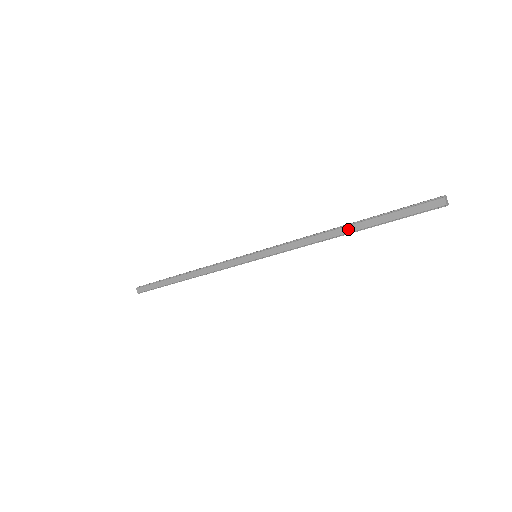
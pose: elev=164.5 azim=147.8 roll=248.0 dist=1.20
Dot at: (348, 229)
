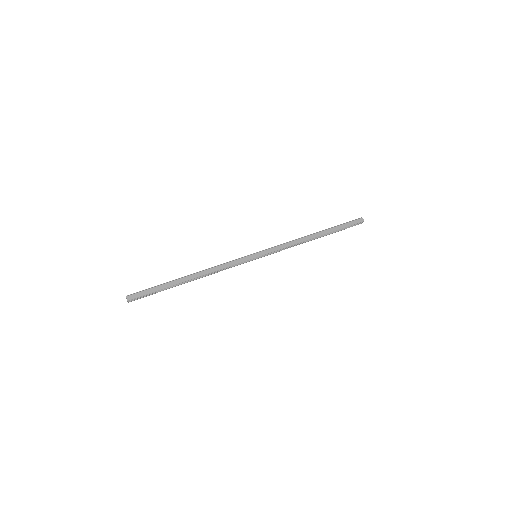
Dot at: (319, 234)
